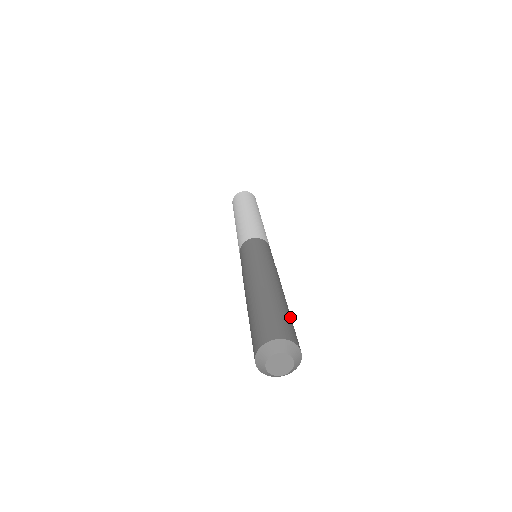
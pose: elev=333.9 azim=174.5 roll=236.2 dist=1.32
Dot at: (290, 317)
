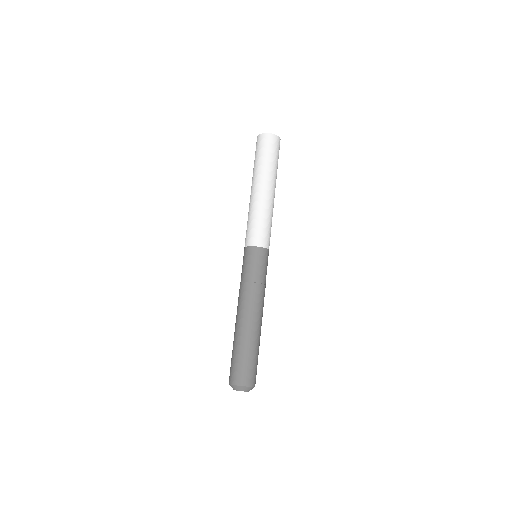
Dot at: occluded
